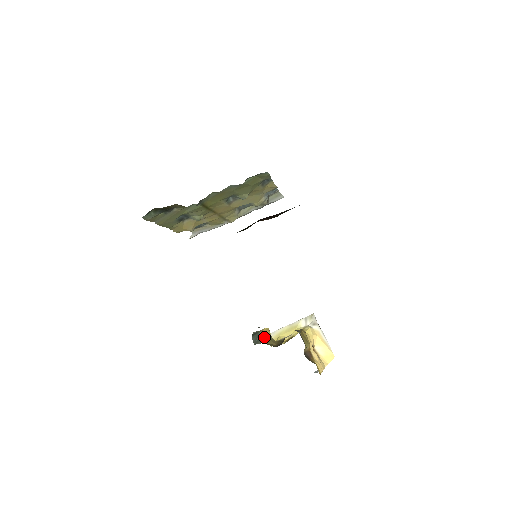
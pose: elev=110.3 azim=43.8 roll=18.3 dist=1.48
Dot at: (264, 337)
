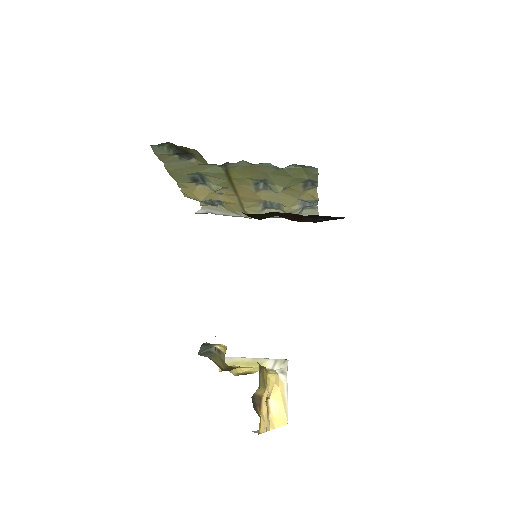
Dot at: (215, 353)
